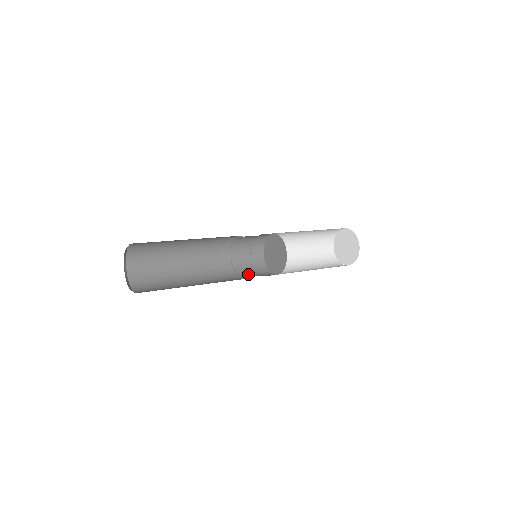
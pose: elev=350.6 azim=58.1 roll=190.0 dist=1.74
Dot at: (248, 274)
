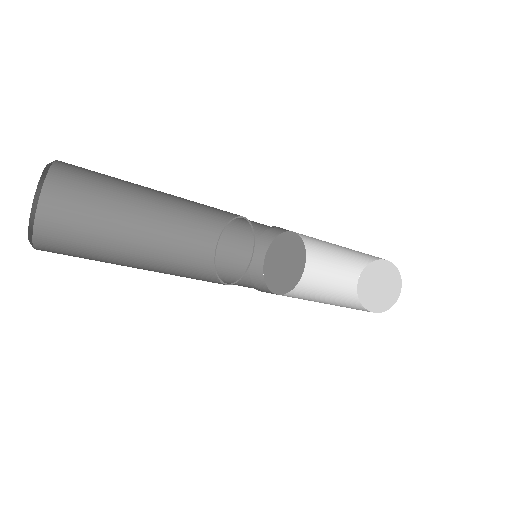
Dot at: occluded
